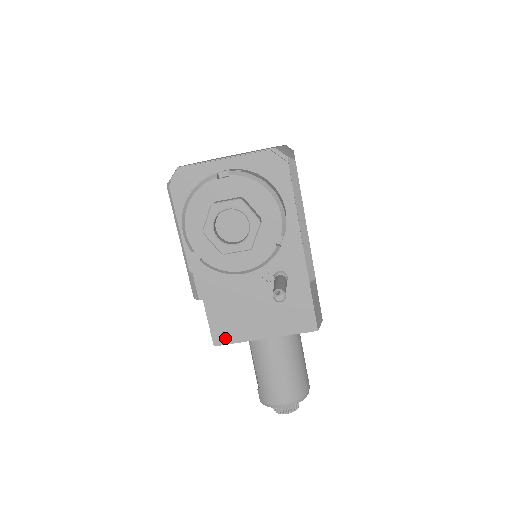
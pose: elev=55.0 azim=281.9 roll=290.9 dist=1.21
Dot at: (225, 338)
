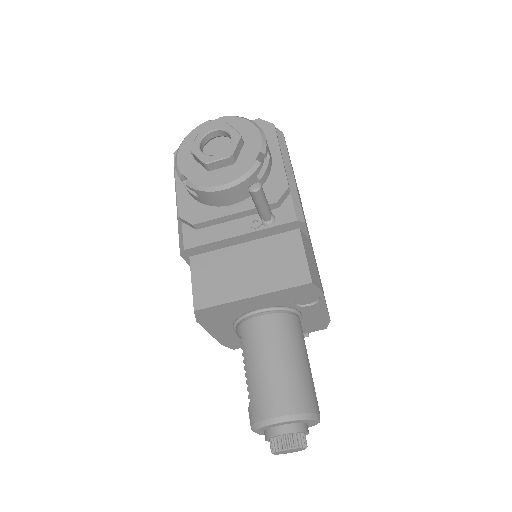
Dot at: (207, 300)
